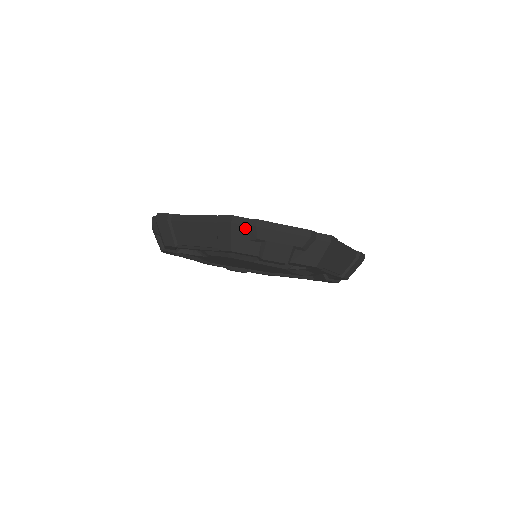
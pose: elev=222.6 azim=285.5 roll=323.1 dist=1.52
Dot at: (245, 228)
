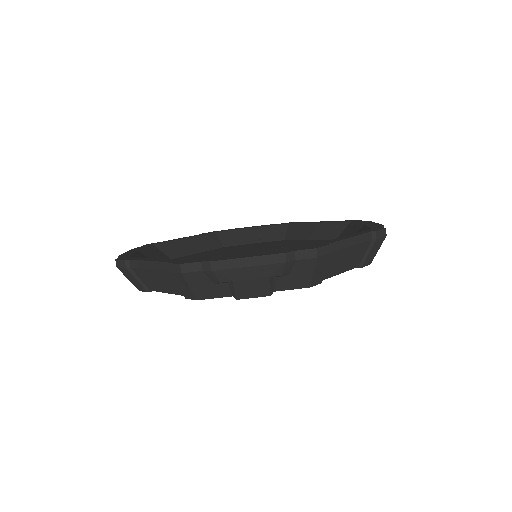
Dot at: (201, 274)
